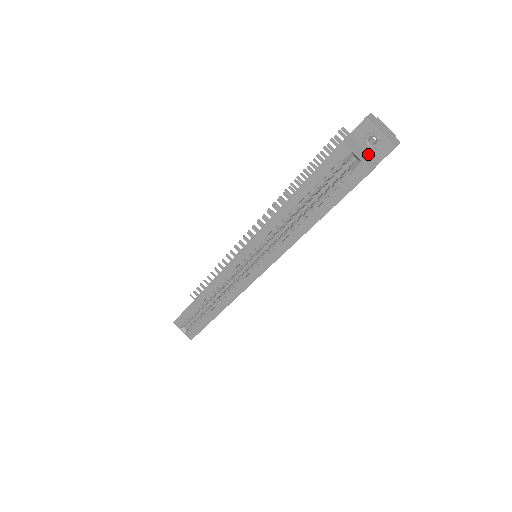
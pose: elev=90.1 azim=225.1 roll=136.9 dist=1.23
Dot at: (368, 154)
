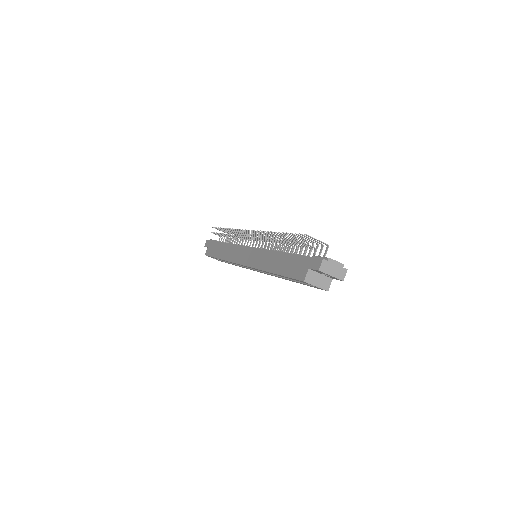
Dot at: (324, 276)
